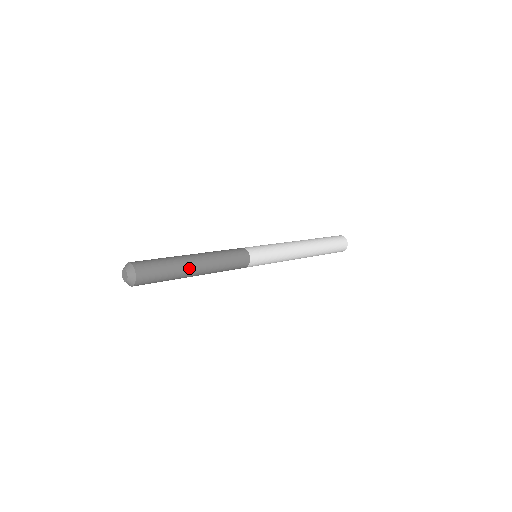
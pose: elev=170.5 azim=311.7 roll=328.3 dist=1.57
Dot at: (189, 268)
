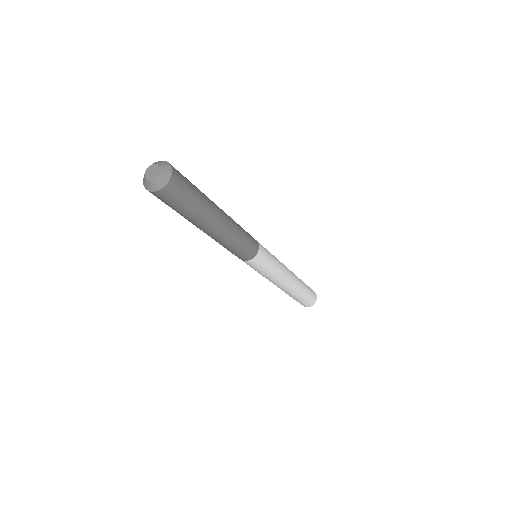
Dot at: occluded
